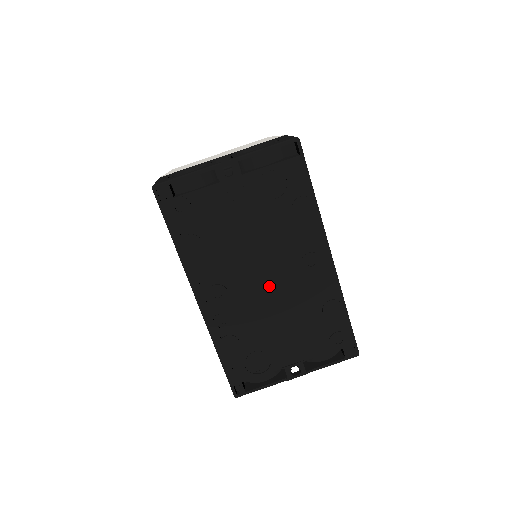
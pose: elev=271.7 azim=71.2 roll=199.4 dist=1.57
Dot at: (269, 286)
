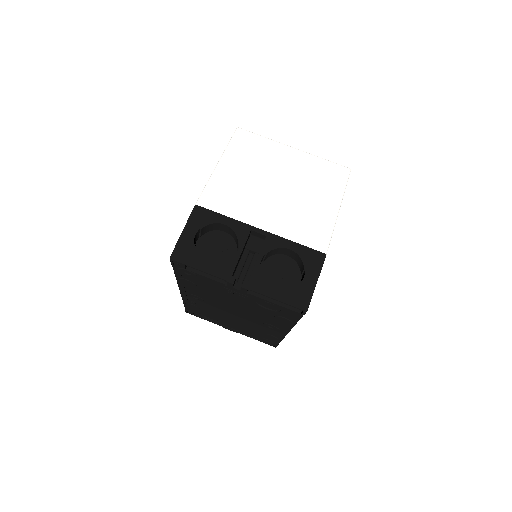
Dot at: (235, 314)
